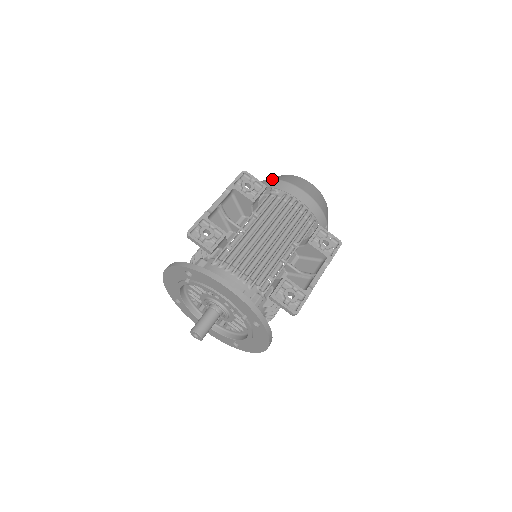
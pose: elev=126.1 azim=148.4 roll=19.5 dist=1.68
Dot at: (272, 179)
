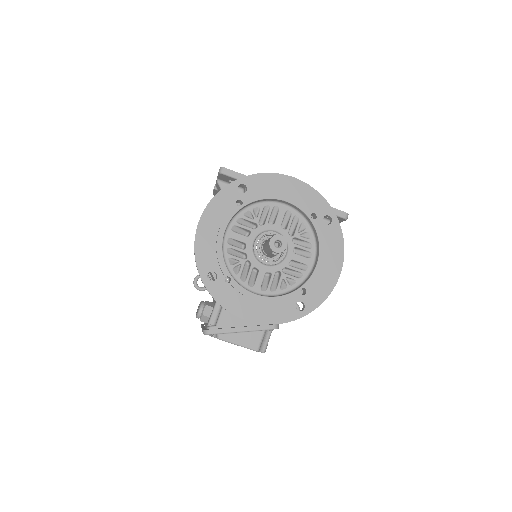
Dot at: occluded
